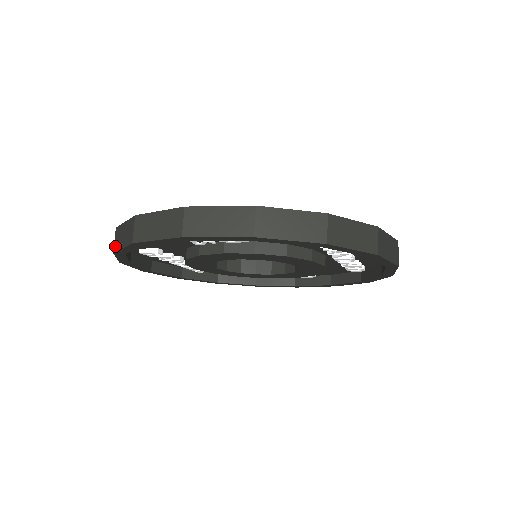
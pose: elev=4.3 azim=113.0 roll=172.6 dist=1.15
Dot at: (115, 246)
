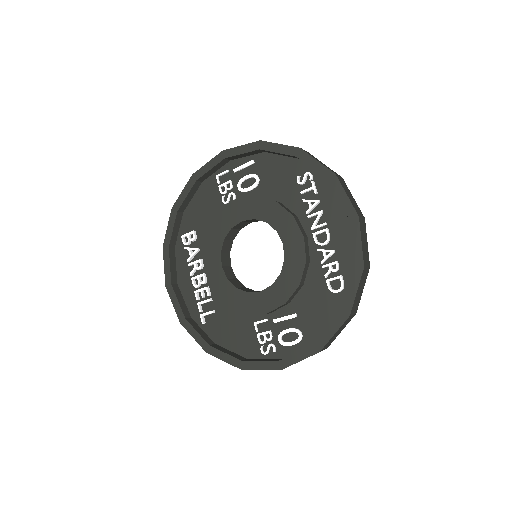
Dot at: (176, 205)
